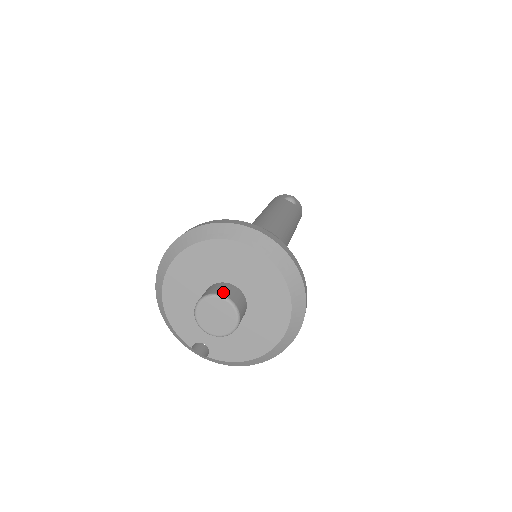
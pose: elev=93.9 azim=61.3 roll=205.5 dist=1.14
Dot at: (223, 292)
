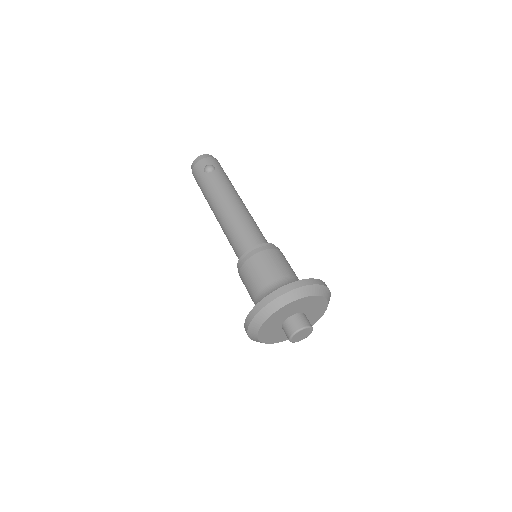
Dot at: (297, 327)
